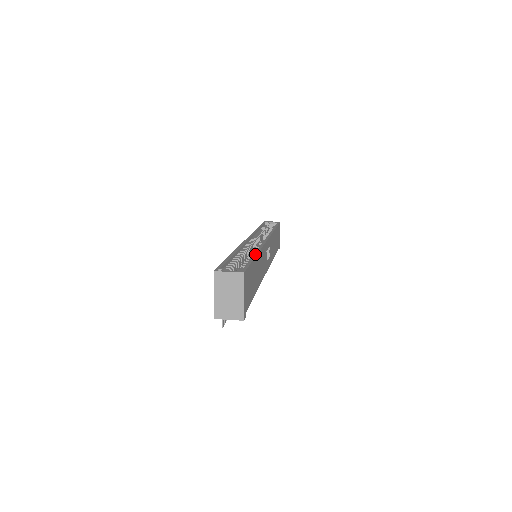
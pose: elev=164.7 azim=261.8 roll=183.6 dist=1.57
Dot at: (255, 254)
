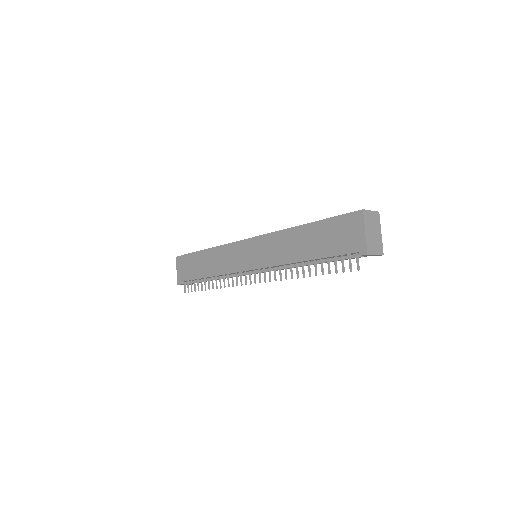
Dot at: occluded
